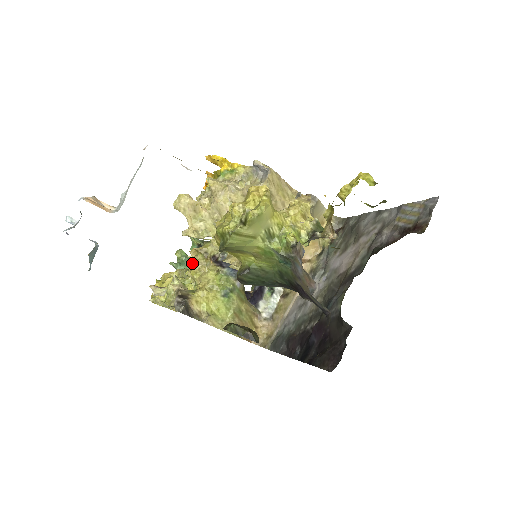
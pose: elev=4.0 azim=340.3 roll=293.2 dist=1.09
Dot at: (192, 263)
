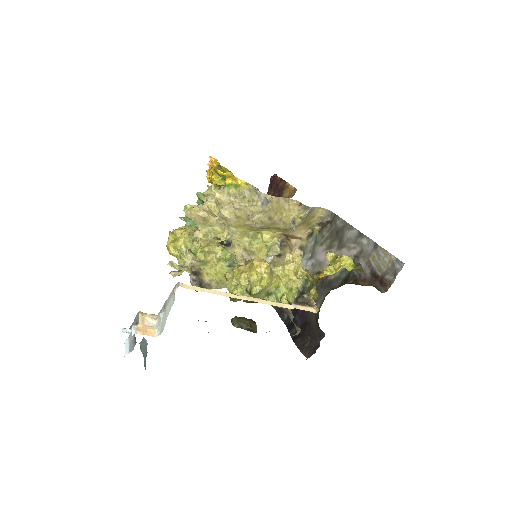
Dot at: occluded
